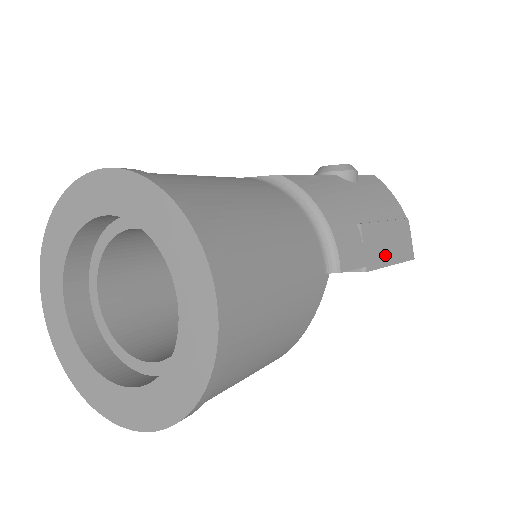
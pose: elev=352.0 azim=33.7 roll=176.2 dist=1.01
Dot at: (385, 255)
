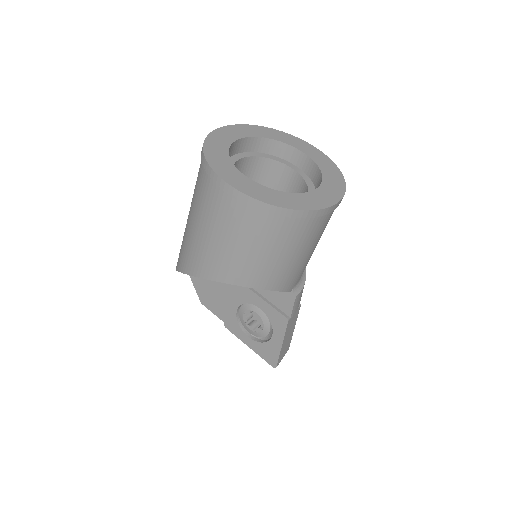
Dot at: (287, 335)
